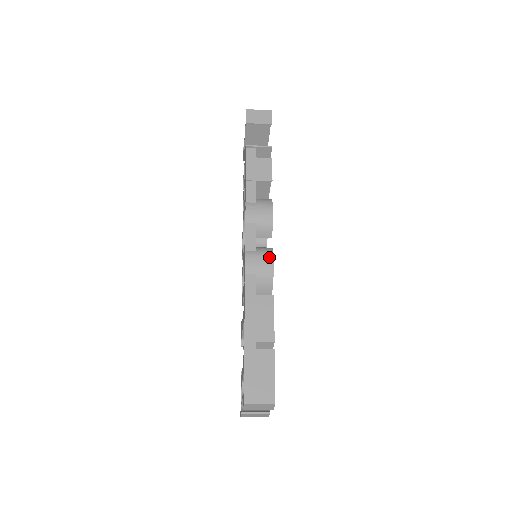
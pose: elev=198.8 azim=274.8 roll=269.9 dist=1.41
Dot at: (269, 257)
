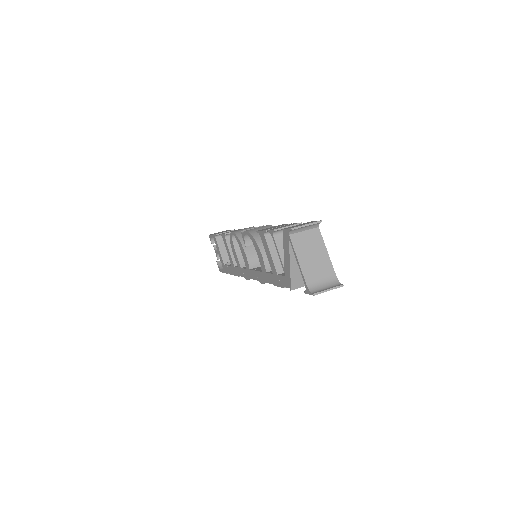
Dot at: occluded
